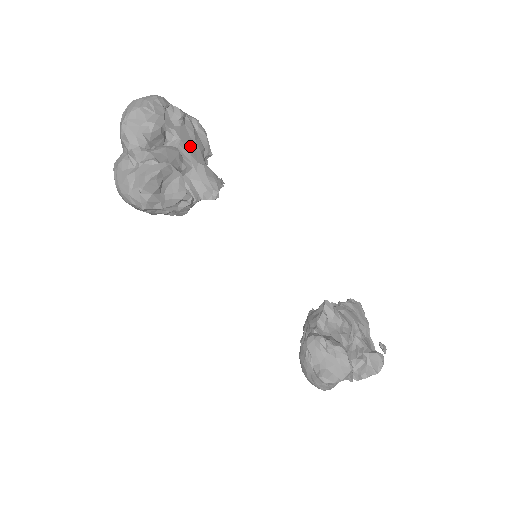
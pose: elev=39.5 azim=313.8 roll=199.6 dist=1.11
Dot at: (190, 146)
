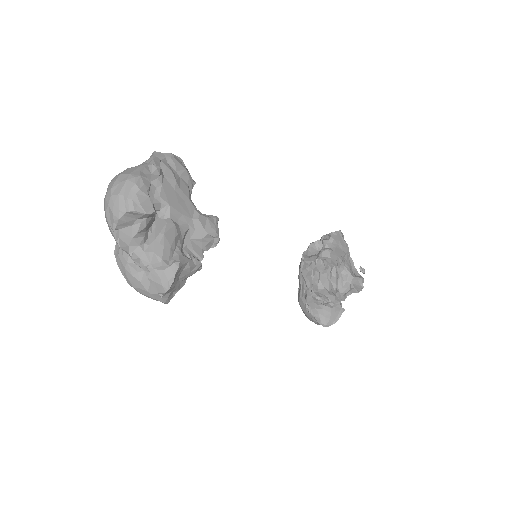
Dot at: (179, 203)
